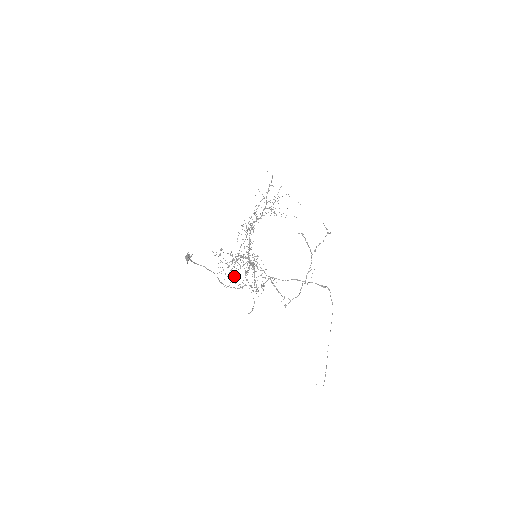
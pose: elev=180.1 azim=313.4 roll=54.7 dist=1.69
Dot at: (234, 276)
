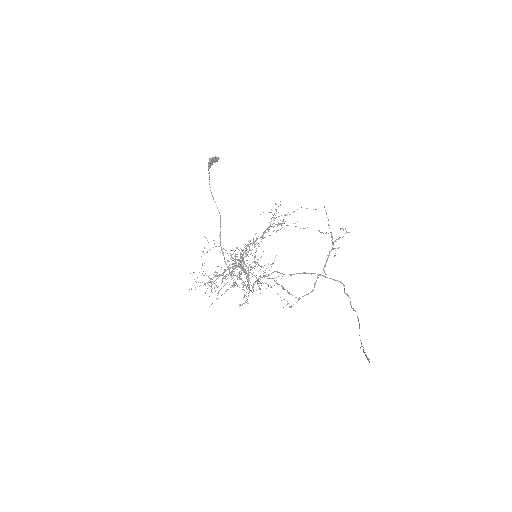
Dot at: occluded
